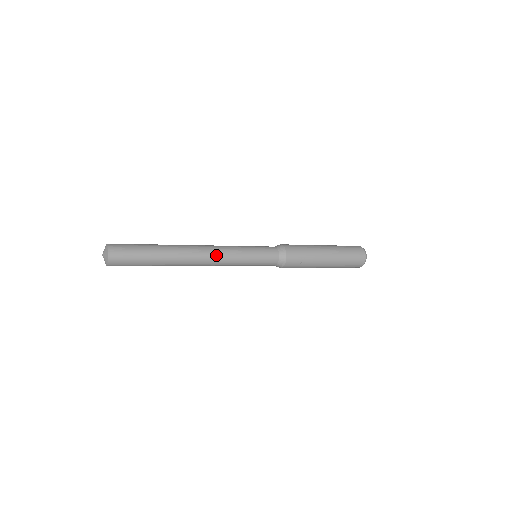
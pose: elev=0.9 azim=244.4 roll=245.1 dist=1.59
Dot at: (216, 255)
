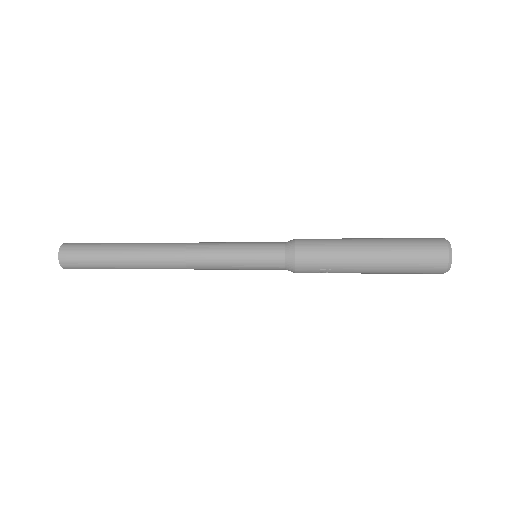
Dot at: (190, 264)
